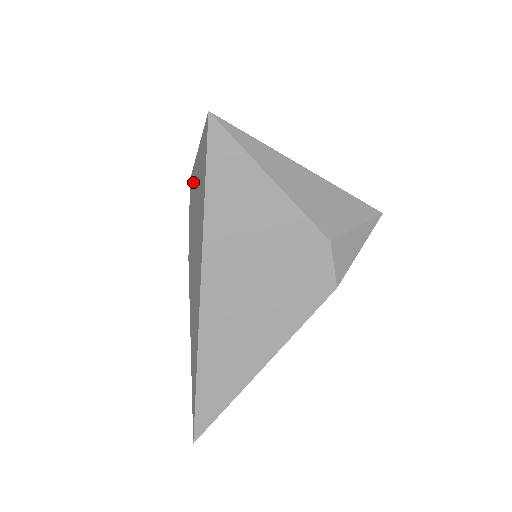
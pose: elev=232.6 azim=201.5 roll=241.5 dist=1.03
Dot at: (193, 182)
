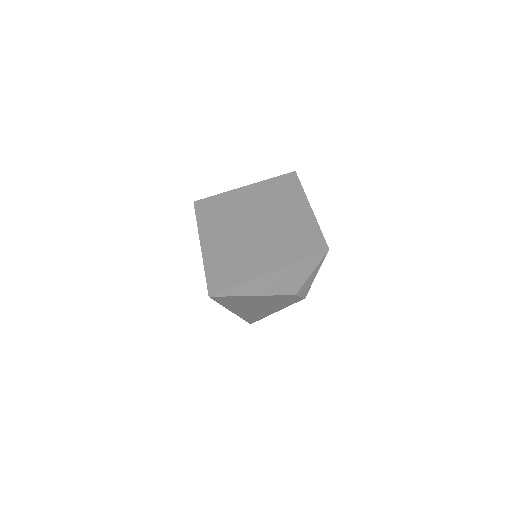
Dot at: occluded
